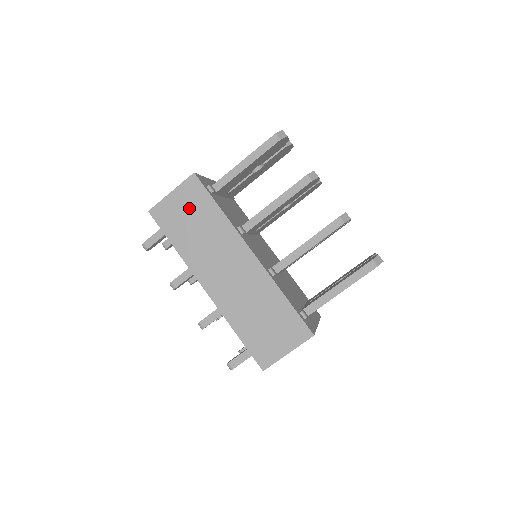
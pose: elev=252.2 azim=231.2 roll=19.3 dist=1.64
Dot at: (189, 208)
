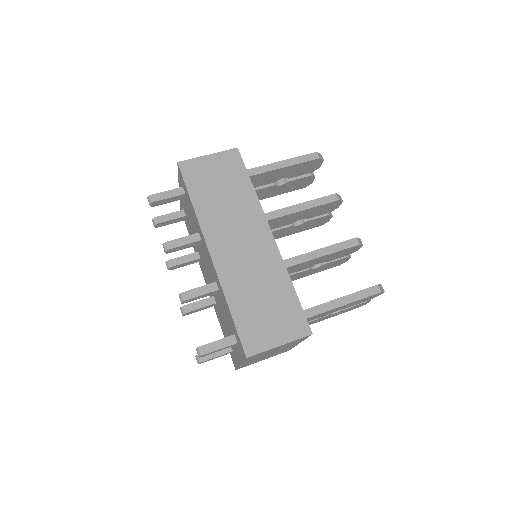
Dot at: (222, 174)
